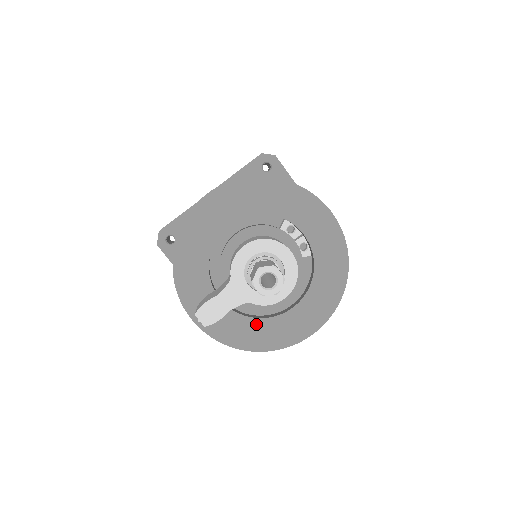
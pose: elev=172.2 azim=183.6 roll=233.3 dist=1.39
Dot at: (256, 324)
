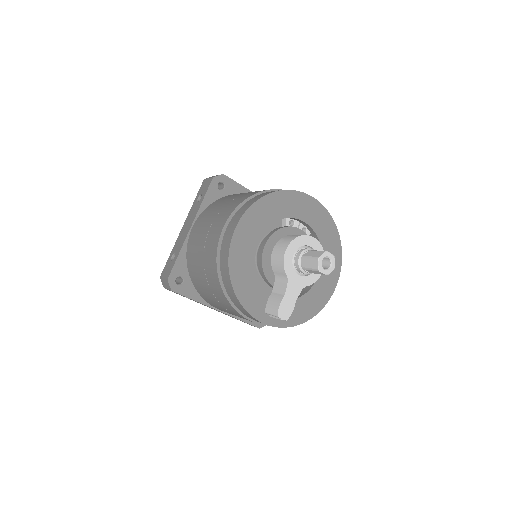
Dot at: (303, 300)
